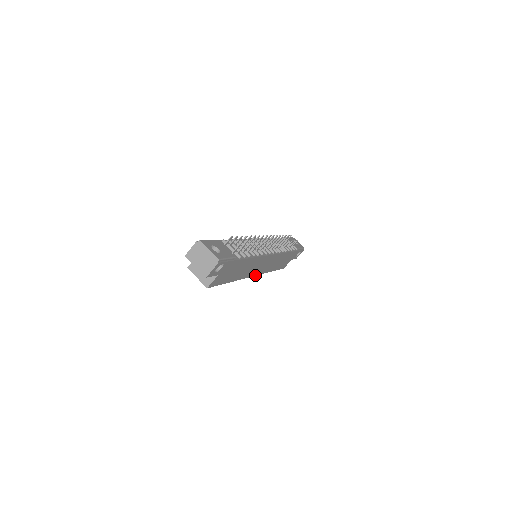
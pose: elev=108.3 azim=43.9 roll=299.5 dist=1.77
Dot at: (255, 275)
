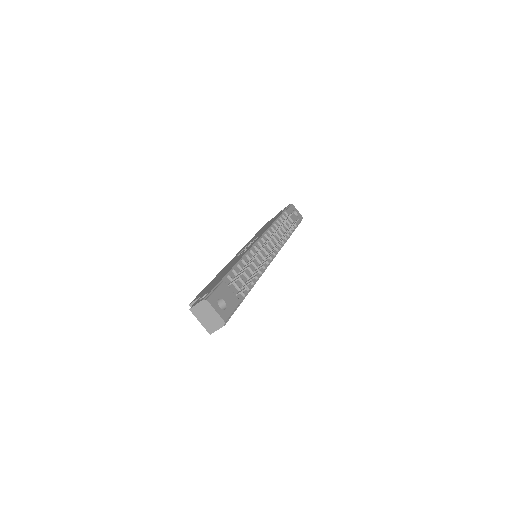
Dot at: occluded
